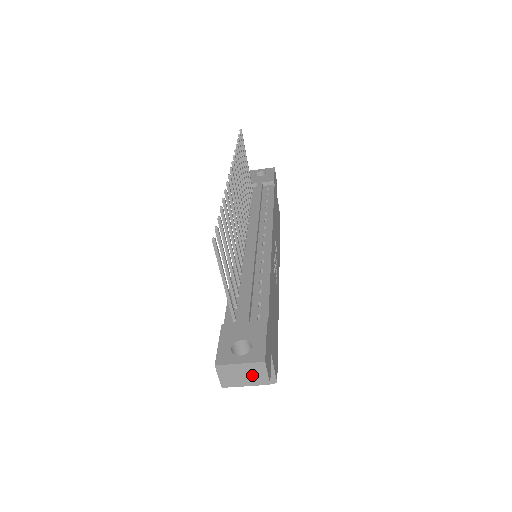
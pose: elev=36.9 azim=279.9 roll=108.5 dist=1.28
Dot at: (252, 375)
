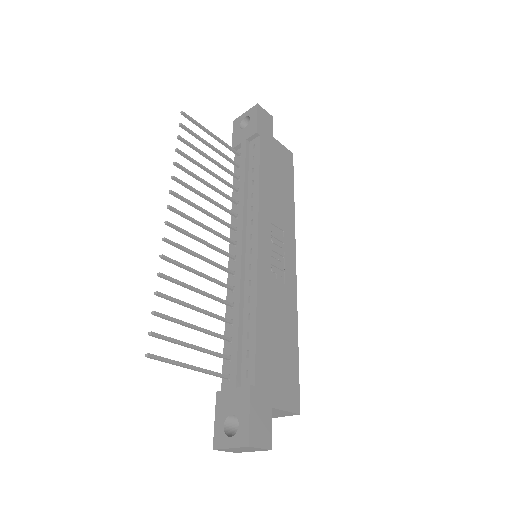
Dot at: (249, 449)
